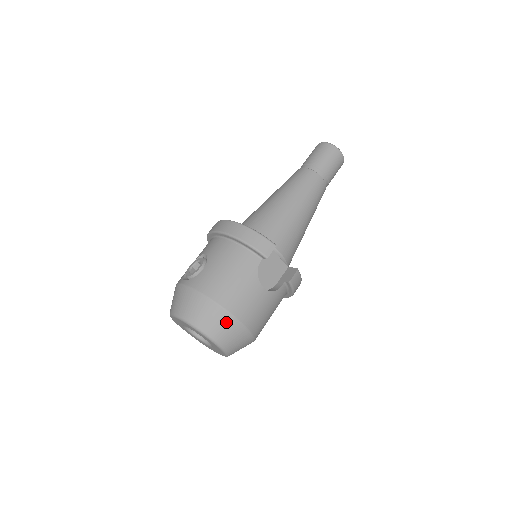
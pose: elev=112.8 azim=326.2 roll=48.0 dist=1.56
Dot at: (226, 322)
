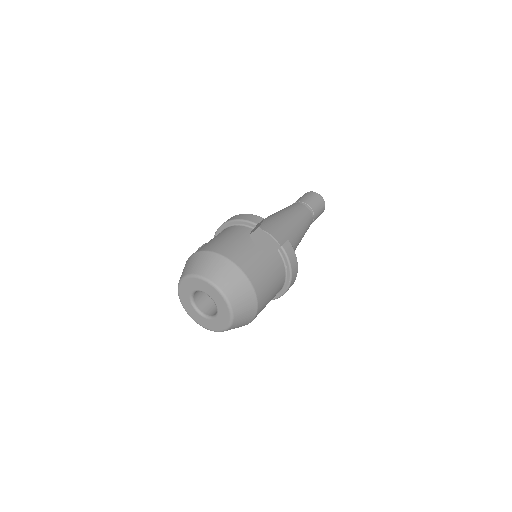
Dot at: (223, 265)
